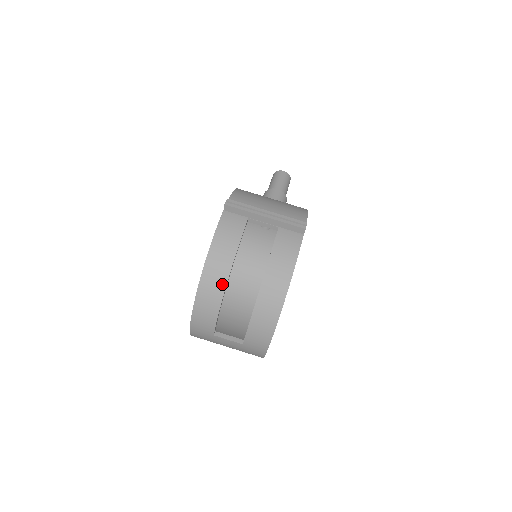
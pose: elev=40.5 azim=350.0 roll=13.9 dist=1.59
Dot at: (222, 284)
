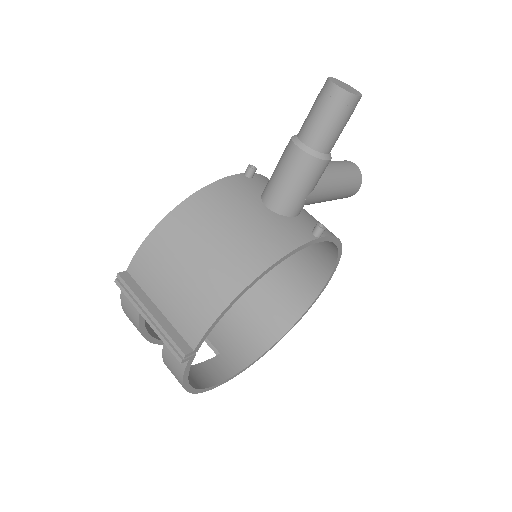
Dot at: occluded
